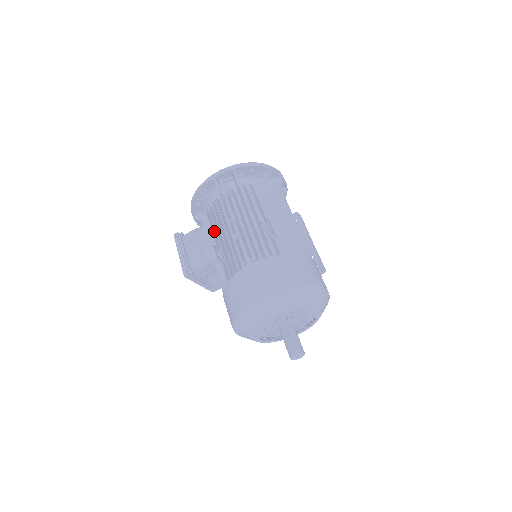
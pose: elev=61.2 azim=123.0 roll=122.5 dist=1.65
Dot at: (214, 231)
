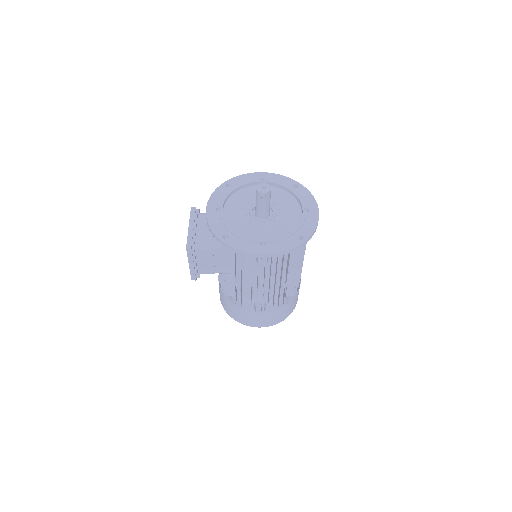
Dot at: (235, 266)
